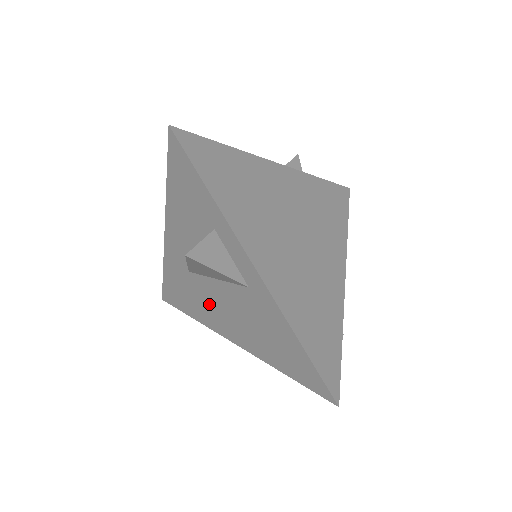
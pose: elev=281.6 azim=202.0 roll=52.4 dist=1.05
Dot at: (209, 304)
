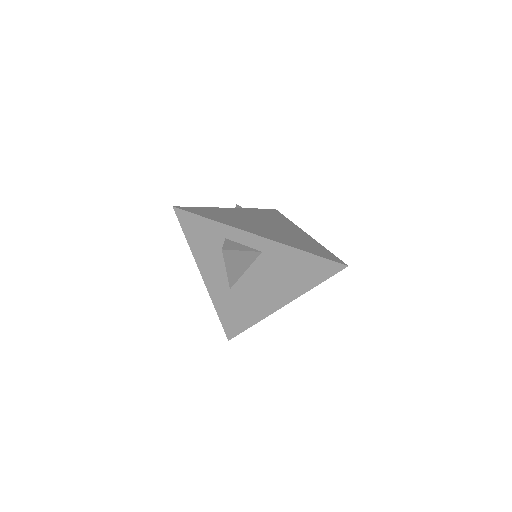
Dot at: (253, 297)
